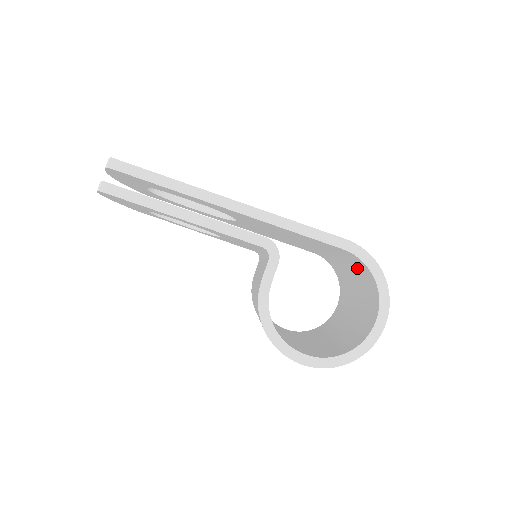
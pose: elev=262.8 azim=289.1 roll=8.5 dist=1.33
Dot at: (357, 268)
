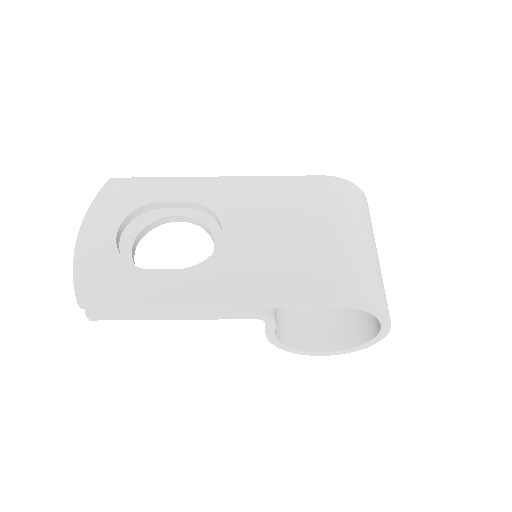
Dot at: occluded
